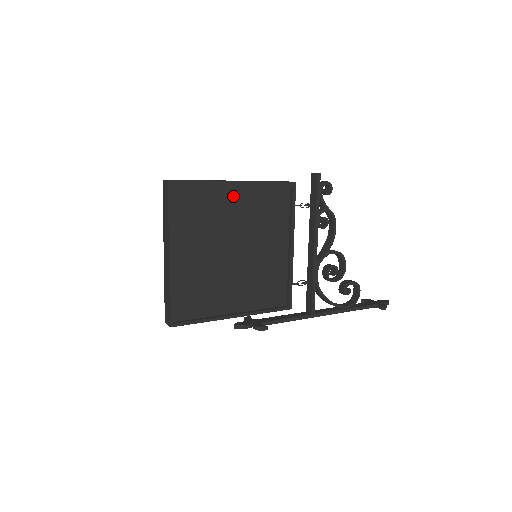
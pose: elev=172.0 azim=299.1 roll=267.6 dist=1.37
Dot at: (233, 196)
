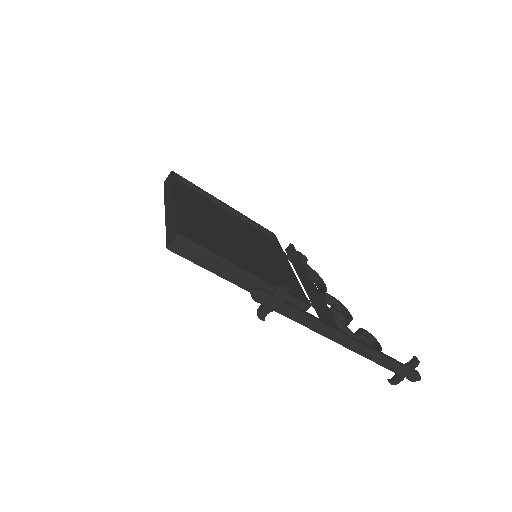
Dot at: (225, 212)
